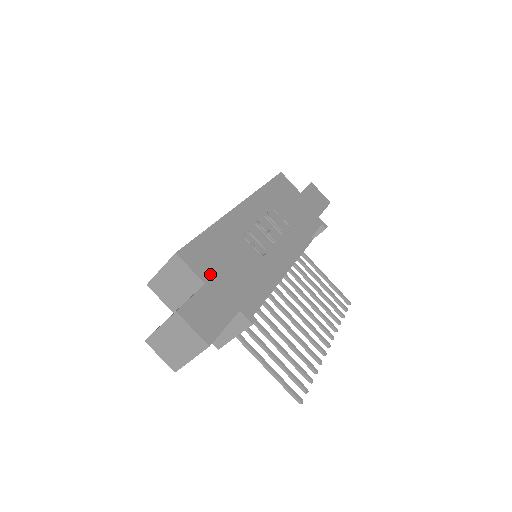
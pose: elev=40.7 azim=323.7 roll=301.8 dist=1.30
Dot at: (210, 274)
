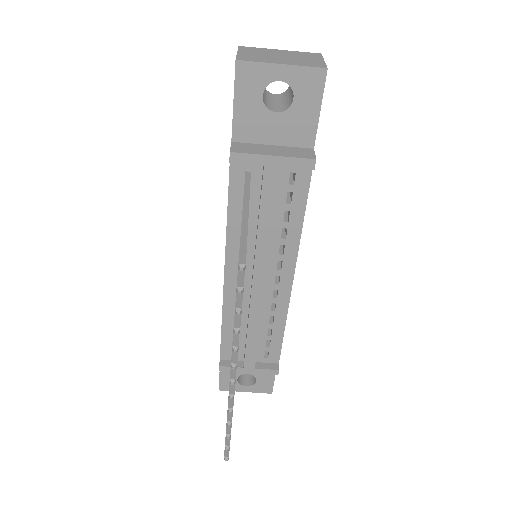
Dot at: occluded
